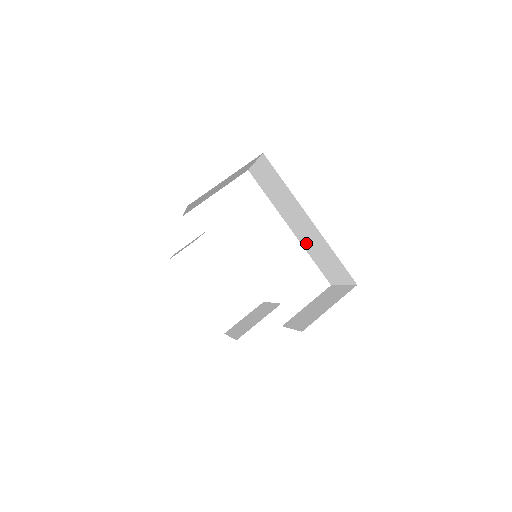
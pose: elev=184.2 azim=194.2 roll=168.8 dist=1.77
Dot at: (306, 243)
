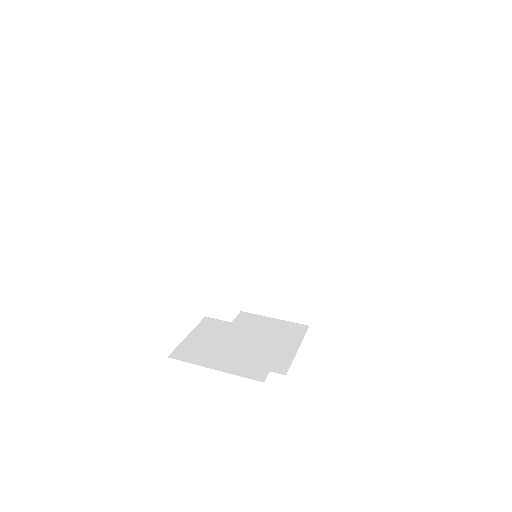
Dot at: (259, 255)
